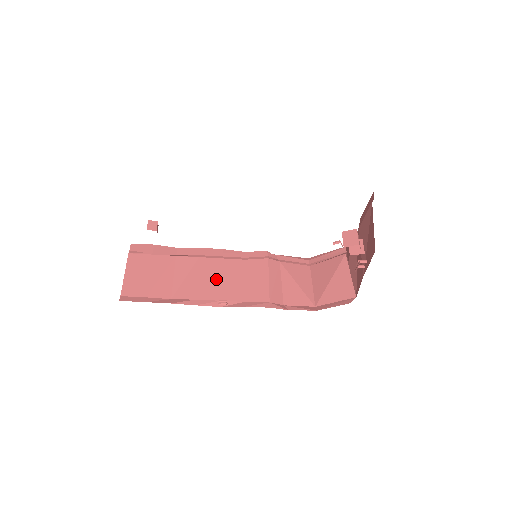
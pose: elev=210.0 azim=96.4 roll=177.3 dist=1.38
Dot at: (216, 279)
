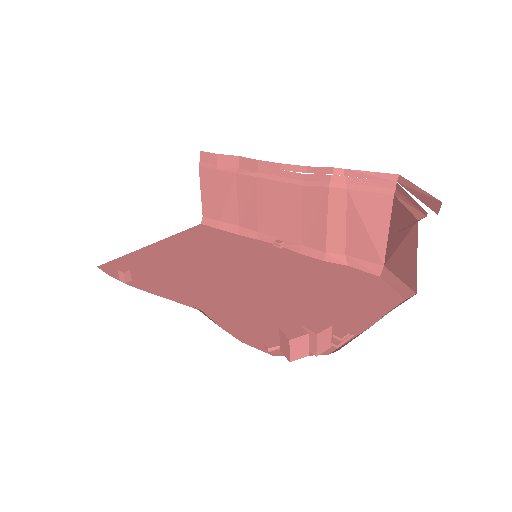
Dot at: (273, 210)
